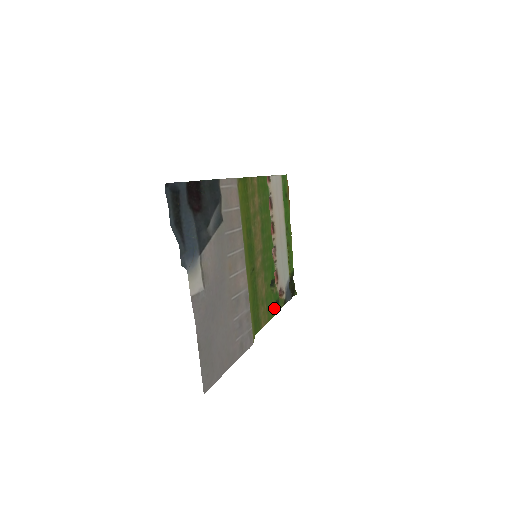
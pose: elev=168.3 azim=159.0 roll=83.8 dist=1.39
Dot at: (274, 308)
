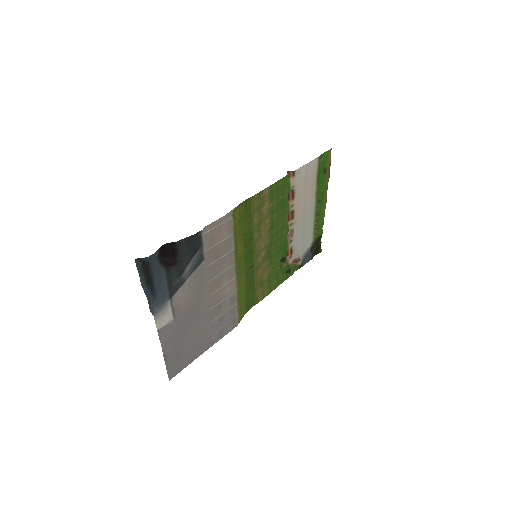
Dot at: (281, 279)
